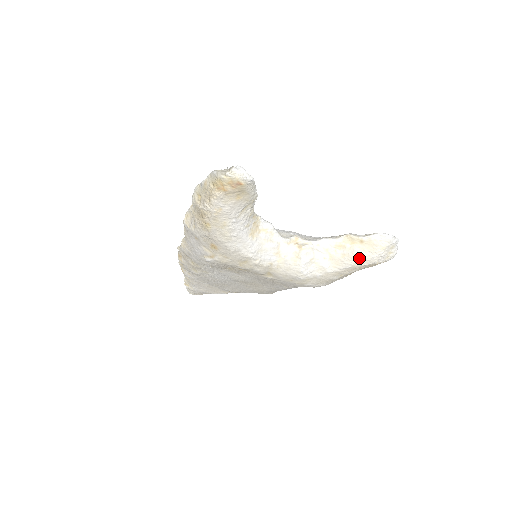
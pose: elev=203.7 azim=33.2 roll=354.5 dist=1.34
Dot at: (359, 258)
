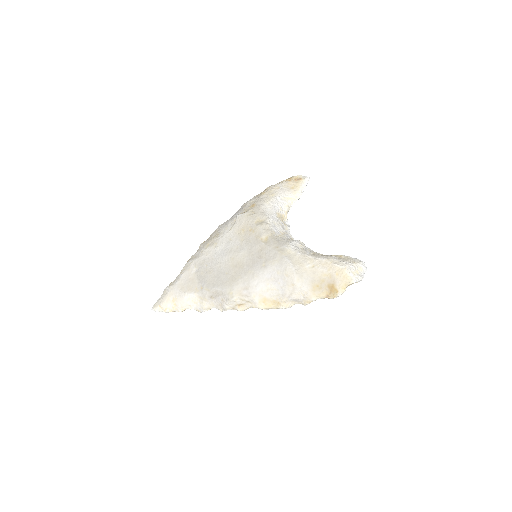
Dot at: (334, 258)
